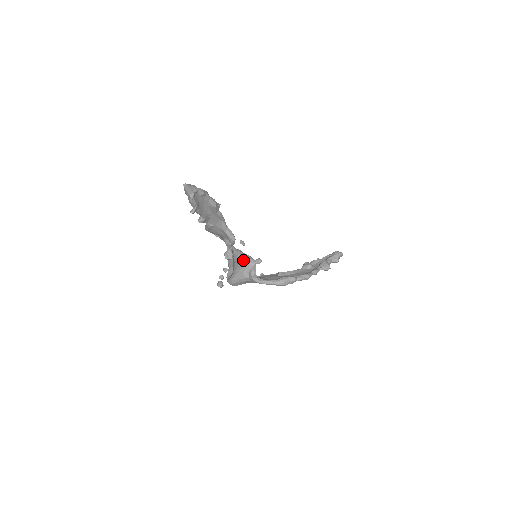
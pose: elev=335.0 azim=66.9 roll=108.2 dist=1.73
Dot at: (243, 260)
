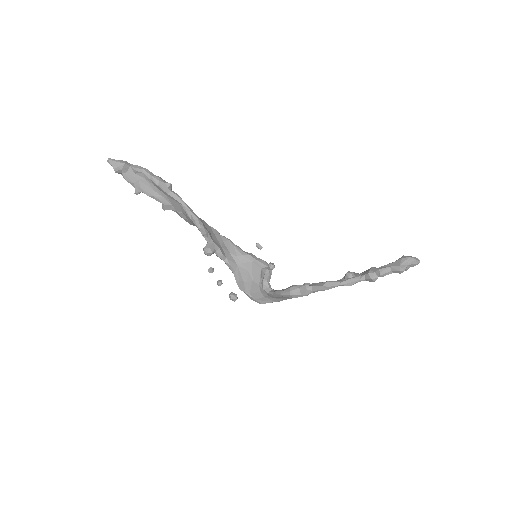
Dot at: (253, 265)
